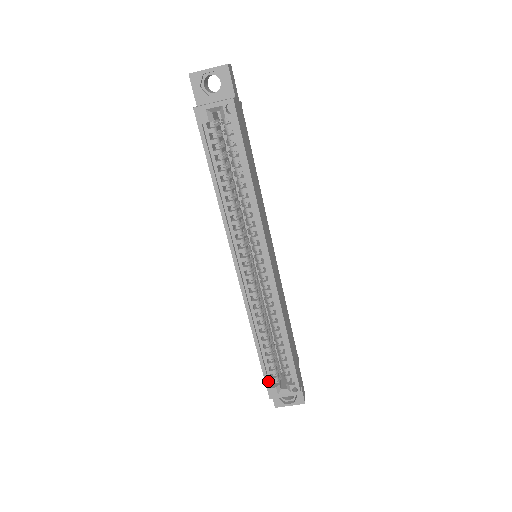
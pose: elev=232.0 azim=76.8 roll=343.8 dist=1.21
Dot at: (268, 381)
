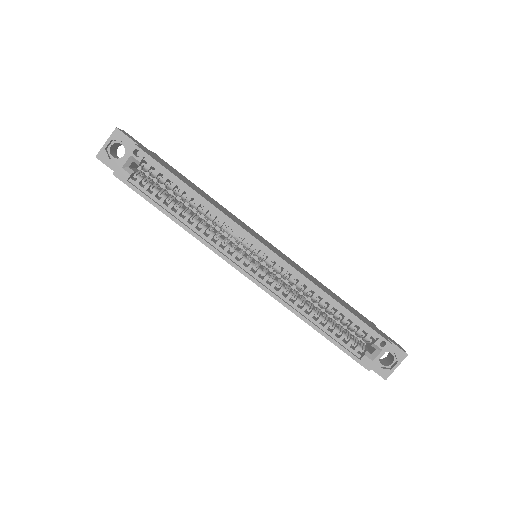
Dot at: (353, 354)
